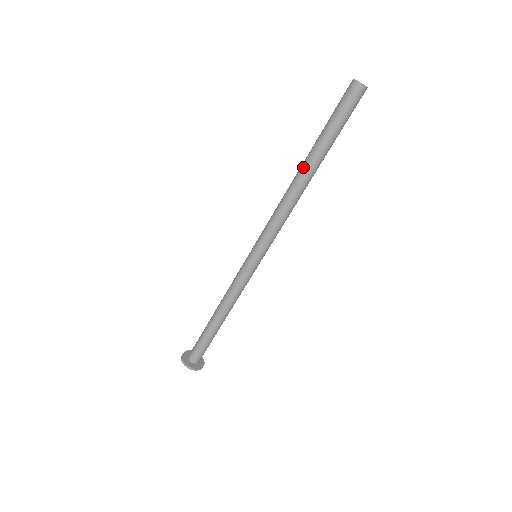
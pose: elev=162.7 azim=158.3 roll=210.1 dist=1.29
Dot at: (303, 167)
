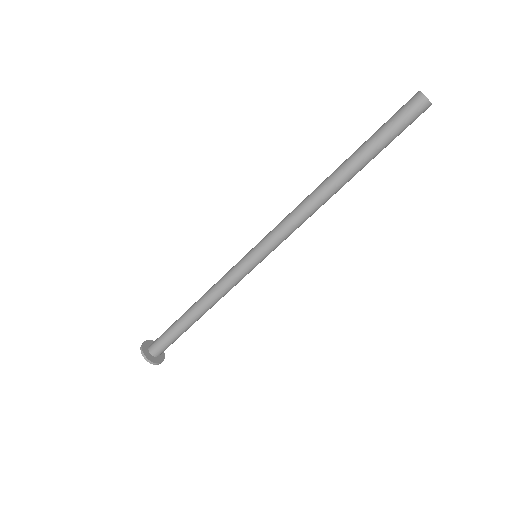
Dot at: (345, 181)
